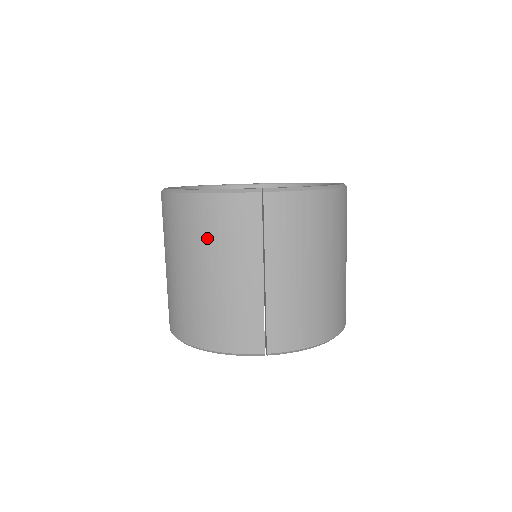
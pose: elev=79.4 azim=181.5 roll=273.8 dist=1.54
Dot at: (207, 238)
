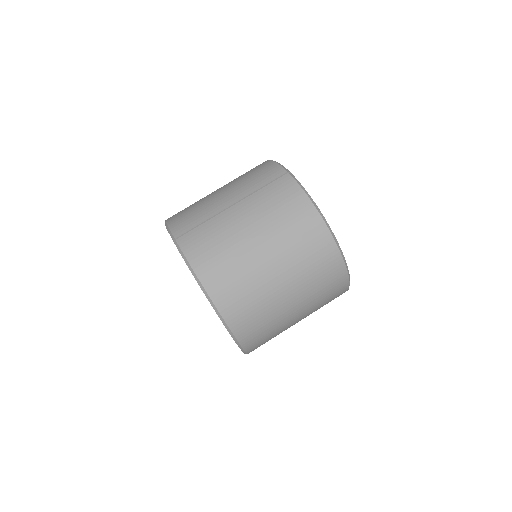
Dot at: (243, 176)
